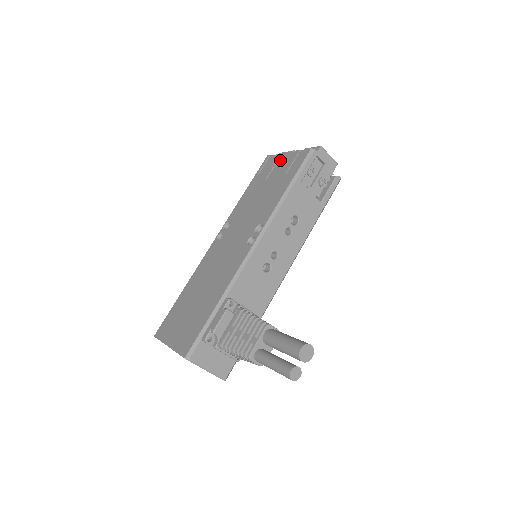
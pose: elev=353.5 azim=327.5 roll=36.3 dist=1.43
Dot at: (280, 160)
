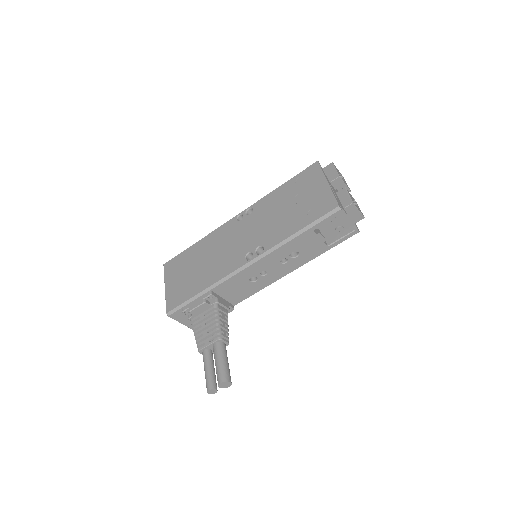
Dot at: (318, 184)
